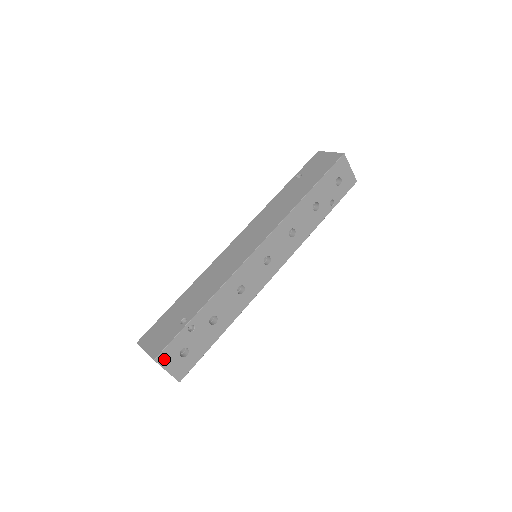
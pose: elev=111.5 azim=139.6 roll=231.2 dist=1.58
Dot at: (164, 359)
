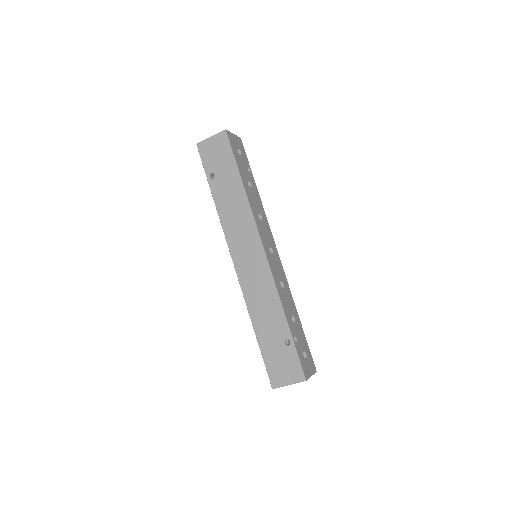
Dot at: (306, 373)
